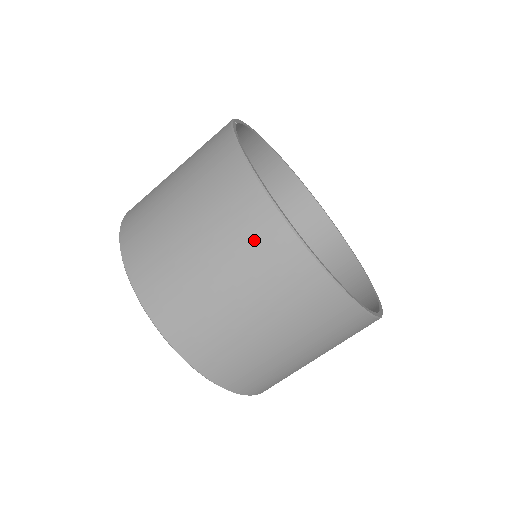
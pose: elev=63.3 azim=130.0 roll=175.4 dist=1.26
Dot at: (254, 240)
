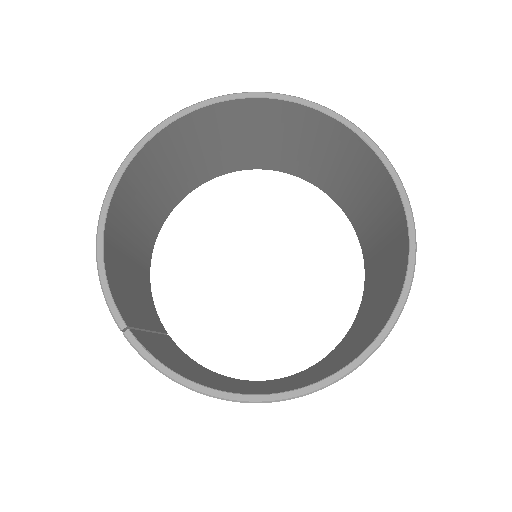
Dot at: occluded
